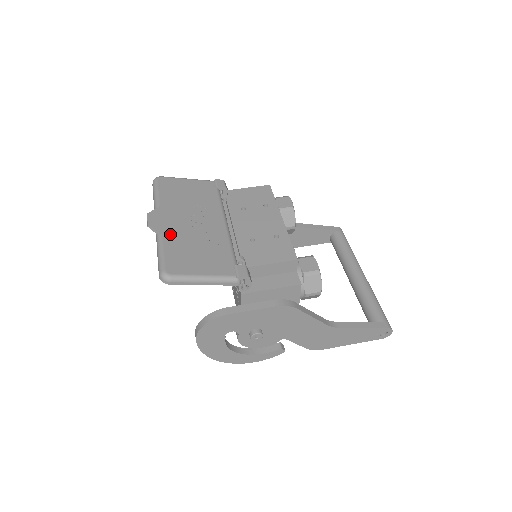
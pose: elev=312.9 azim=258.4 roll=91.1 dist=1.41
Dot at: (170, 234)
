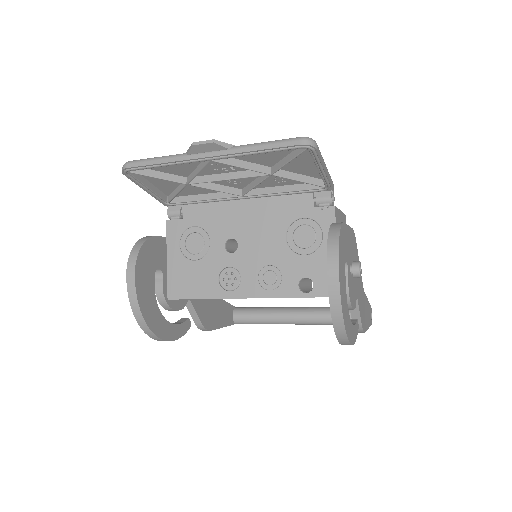
Dot at: occluded
